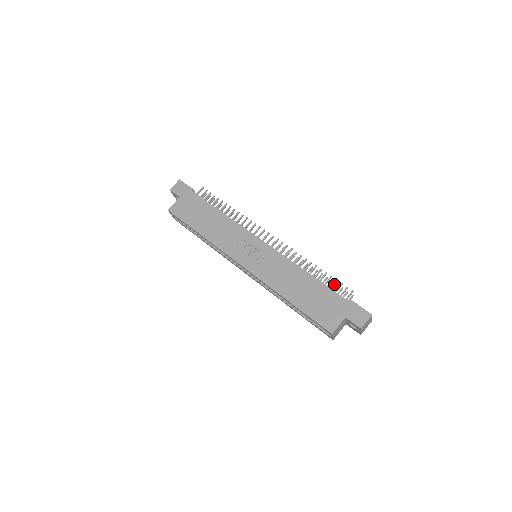
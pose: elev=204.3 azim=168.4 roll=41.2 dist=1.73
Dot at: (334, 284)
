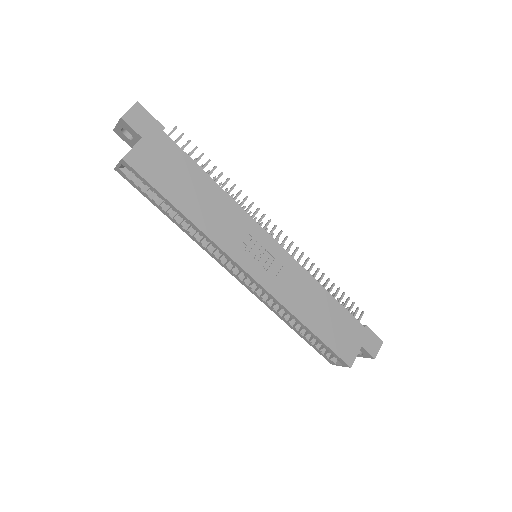
Dot at: (346, 303)
